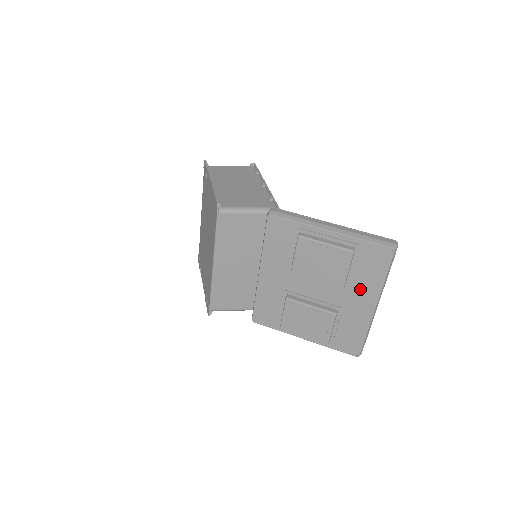
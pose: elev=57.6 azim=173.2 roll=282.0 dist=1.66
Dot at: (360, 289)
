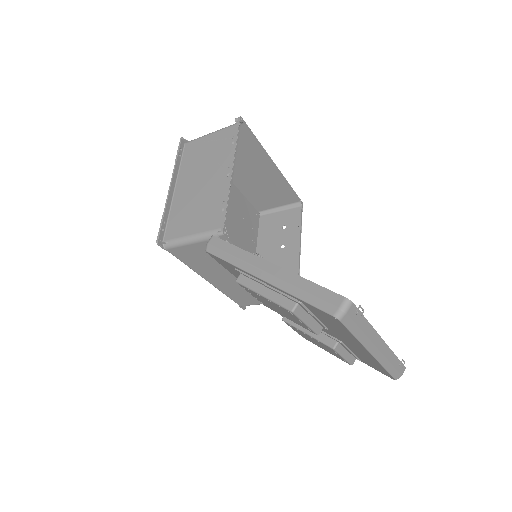
Dot at: (341, 335)
